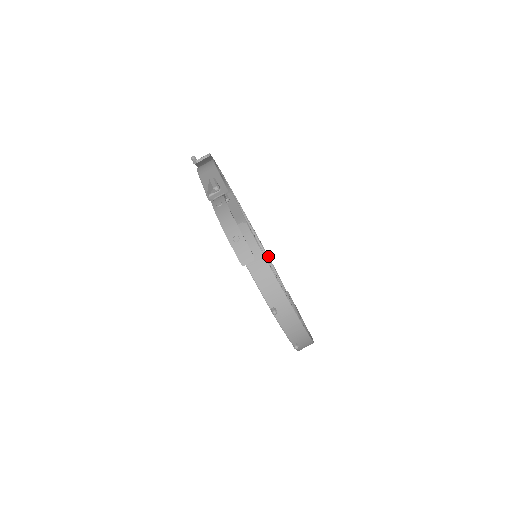
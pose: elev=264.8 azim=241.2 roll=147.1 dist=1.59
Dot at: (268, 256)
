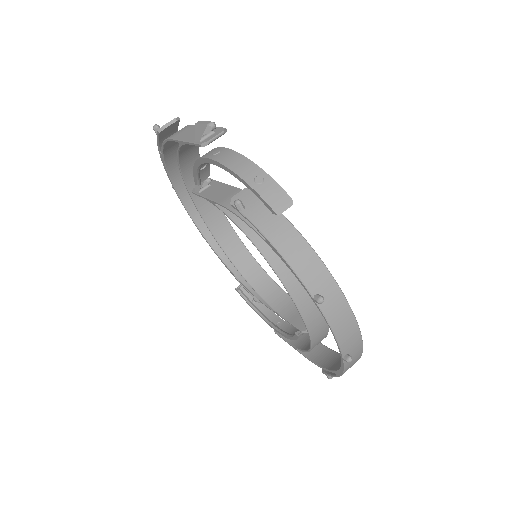
Dot at: occluded
